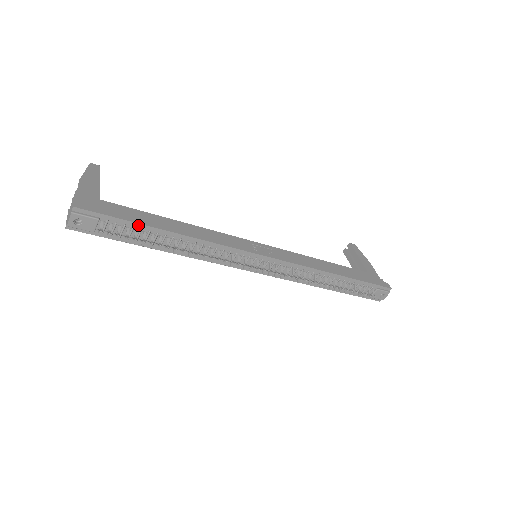
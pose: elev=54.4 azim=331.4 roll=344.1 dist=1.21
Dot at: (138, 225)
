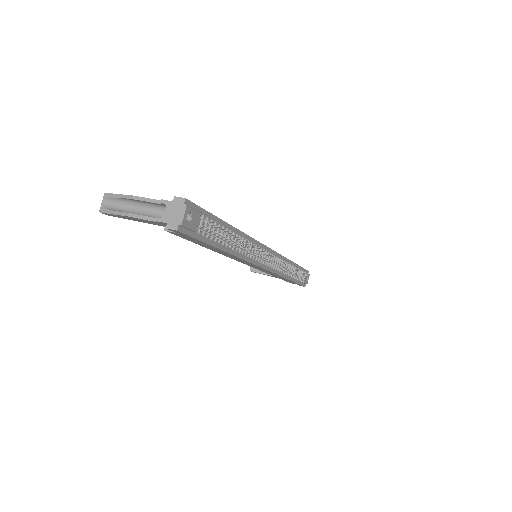
Dot at: (217, 220)
